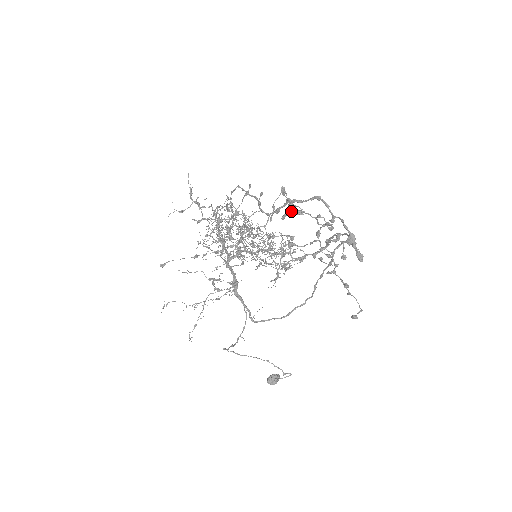
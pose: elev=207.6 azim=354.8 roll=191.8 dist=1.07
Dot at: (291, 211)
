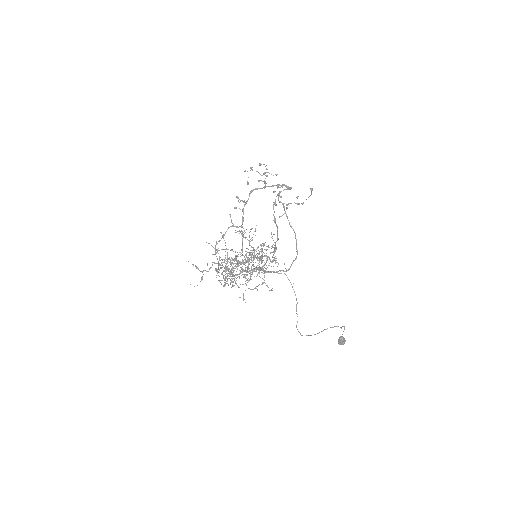
Dot at: (248, 177)
